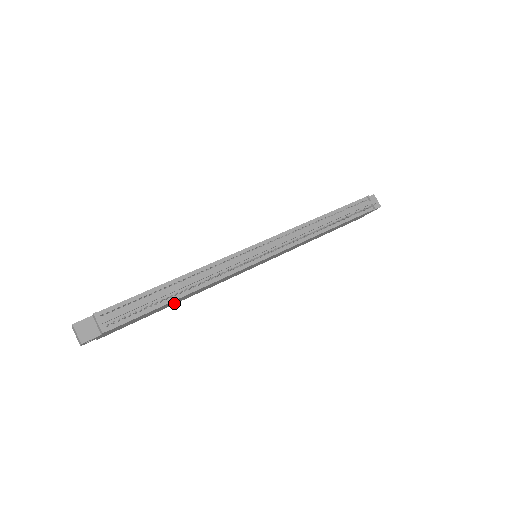
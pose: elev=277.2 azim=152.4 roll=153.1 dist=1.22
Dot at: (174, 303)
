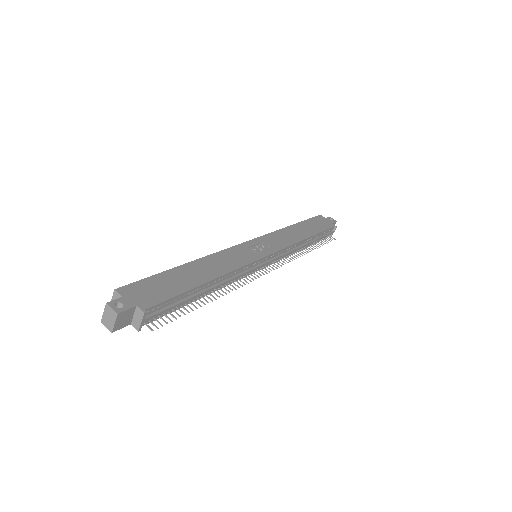
Dot at: occluded
